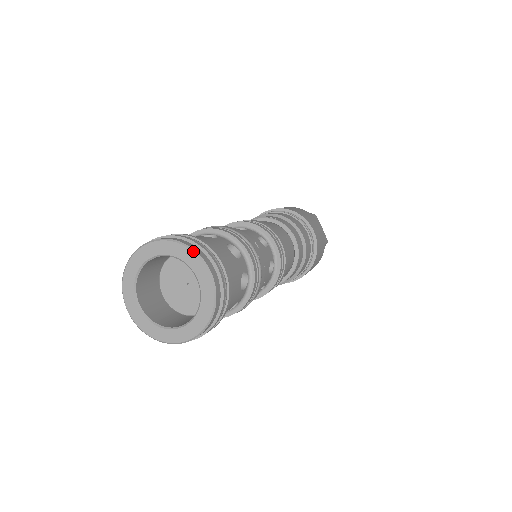
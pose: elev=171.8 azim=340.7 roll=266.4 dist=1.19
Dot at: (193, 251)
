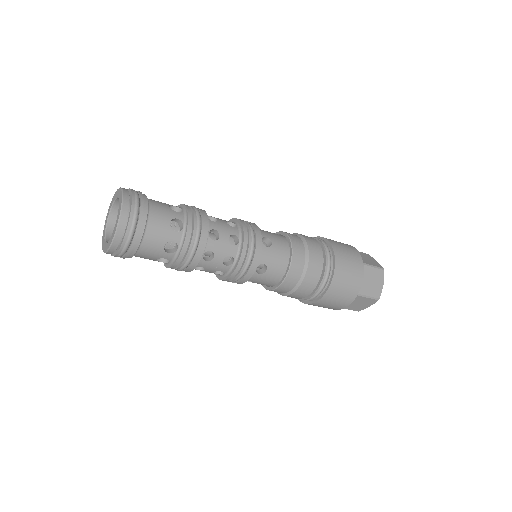
Dot at: (122, 202)
